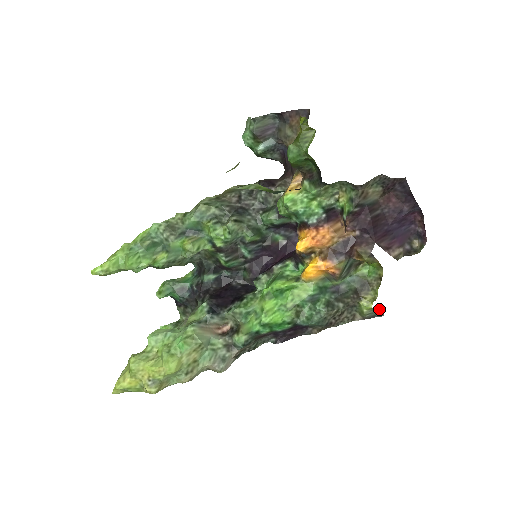
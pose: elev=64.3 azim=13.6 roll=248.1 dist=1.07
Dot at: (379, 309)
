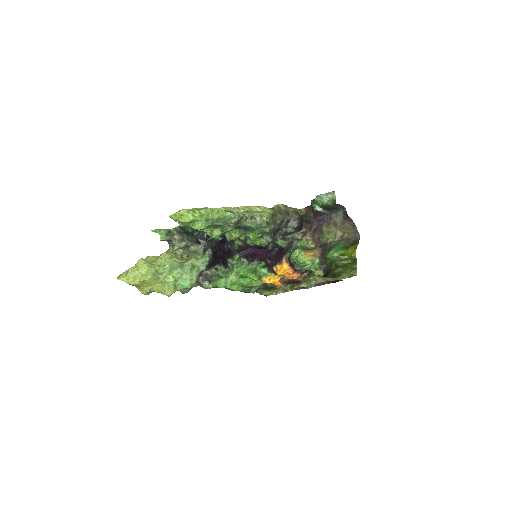
Dot at: occluded
